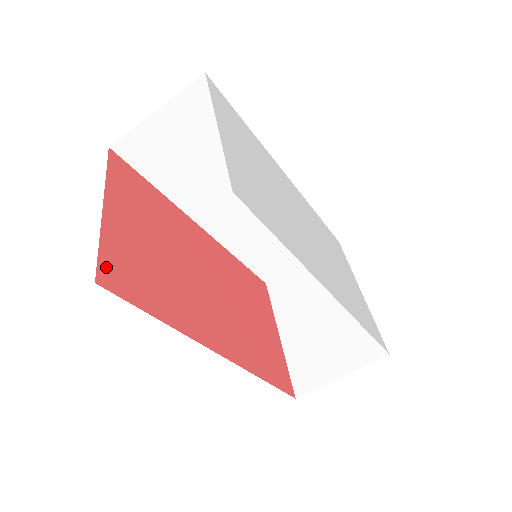
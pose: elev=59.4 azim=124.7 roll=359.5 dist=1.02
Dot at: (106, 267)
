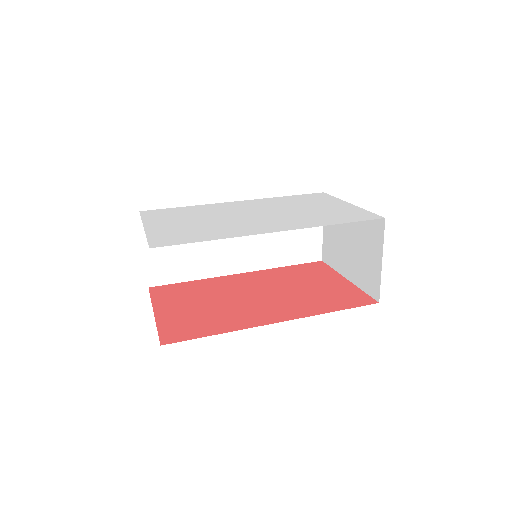
Dot at: (166, 336)
